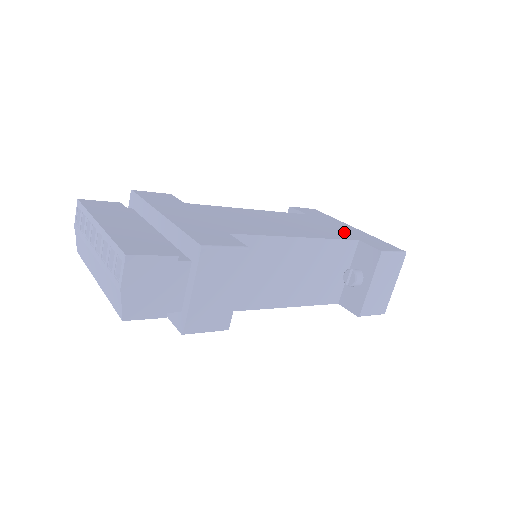
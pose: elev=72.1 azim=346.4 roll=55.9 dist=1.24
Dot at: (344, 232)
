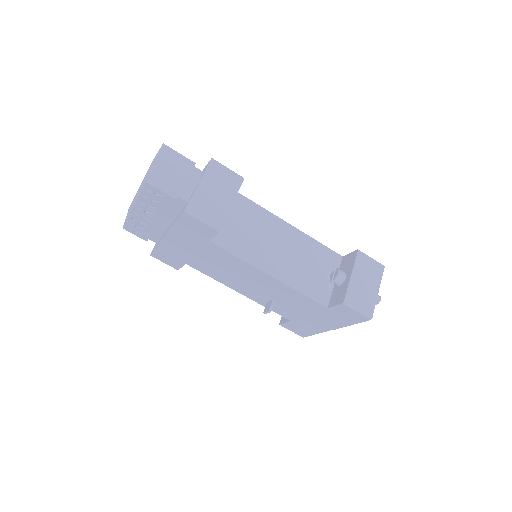
Dot at: occluded
